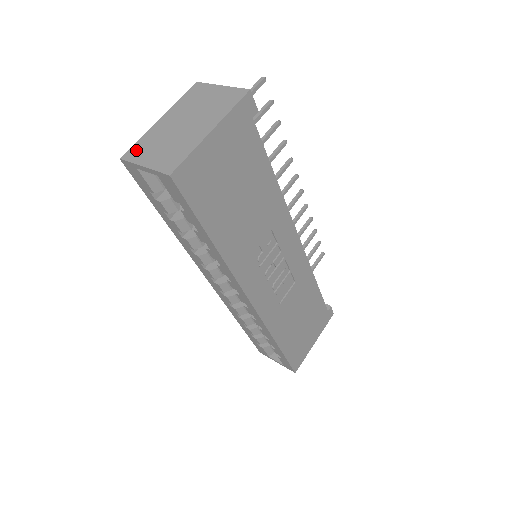
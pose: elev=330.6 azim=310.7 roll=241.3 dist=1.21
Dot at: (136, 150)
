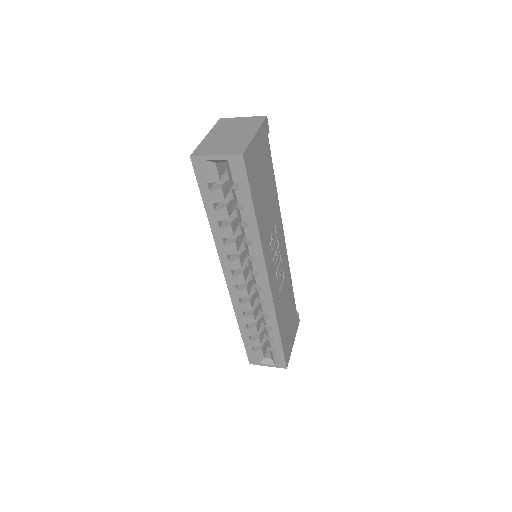
Dot at: (201, 150)
